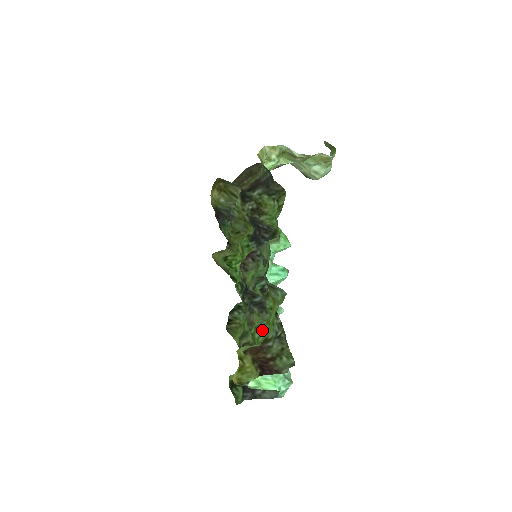
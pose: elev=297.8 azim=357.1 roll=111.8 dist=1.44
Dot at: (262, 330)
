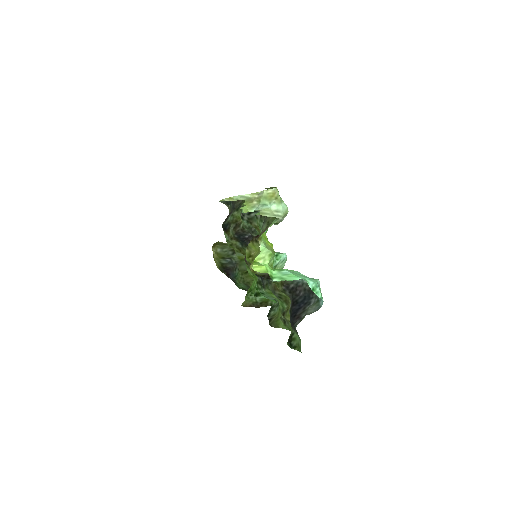
Dot at: occluded
